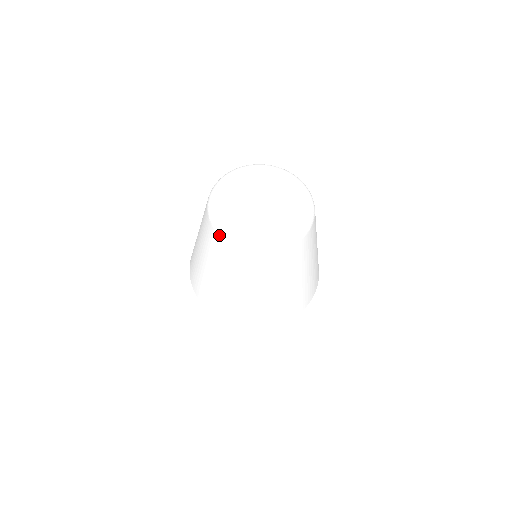
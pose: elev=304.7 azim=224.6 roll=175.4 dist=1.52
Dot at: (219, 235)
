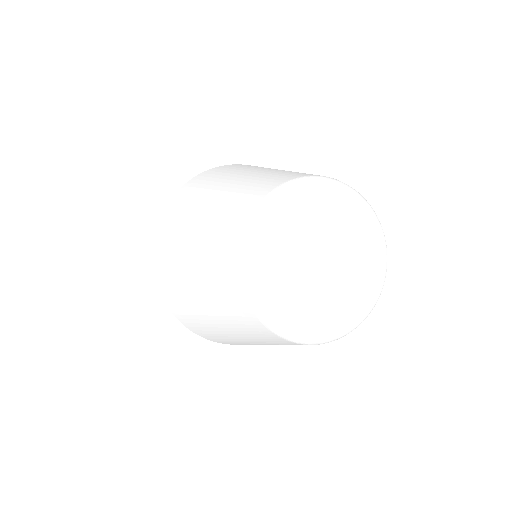
Dot at: (241, 278)
